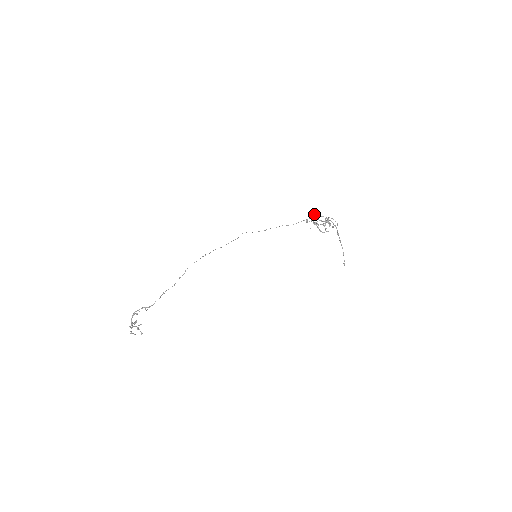
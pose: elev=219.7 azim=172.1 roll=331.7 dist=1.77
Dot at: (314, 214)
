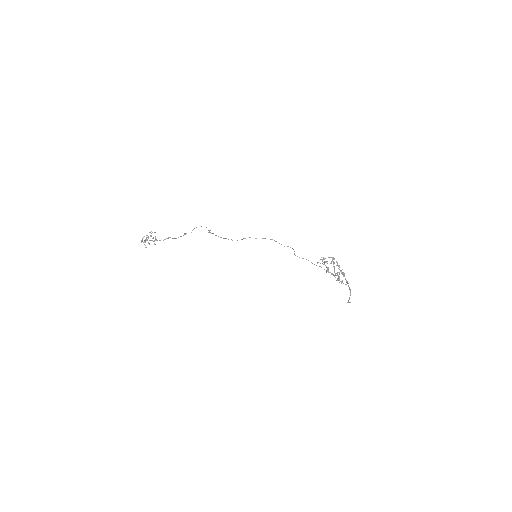
Dot at: (332, 259)
